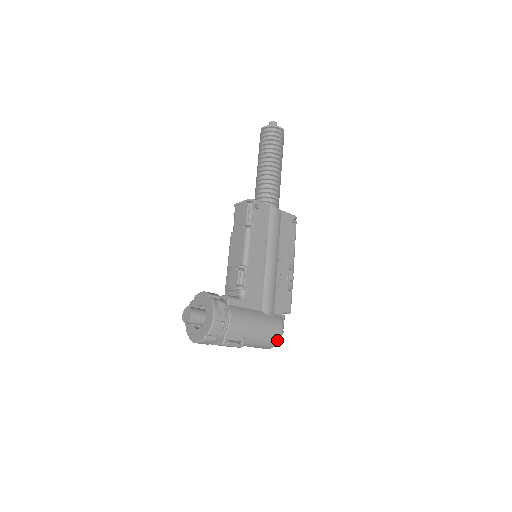
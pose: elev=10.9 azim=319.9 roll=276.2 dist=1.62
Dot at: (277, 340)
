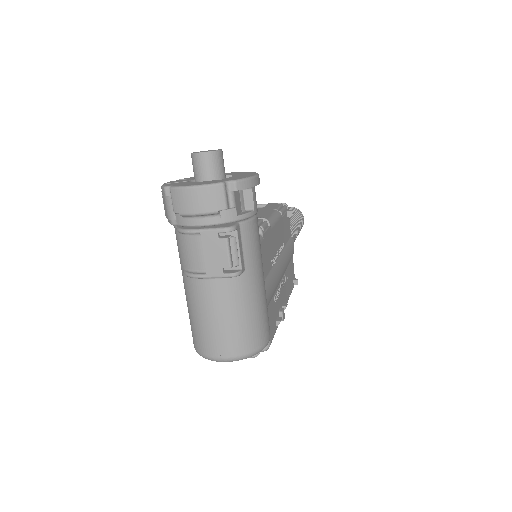
Dot at: (257, 345)
